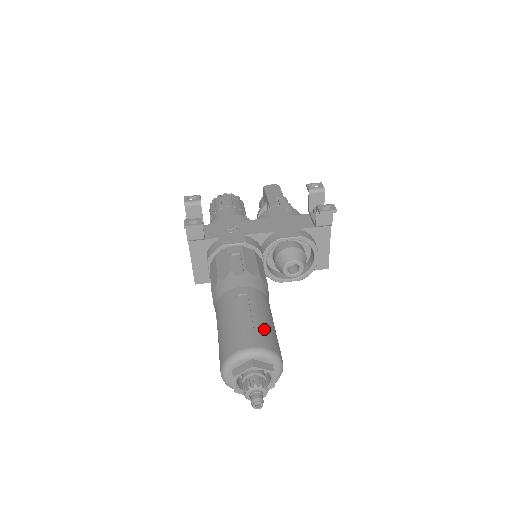
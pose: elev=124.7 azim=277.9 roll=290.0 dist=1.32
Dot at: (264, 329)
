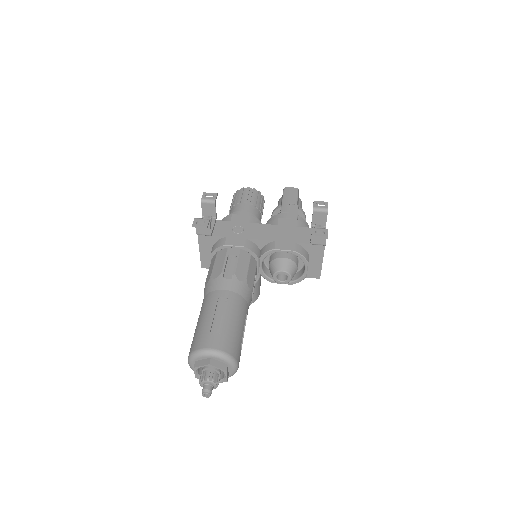
Dot at: (229, 334)
